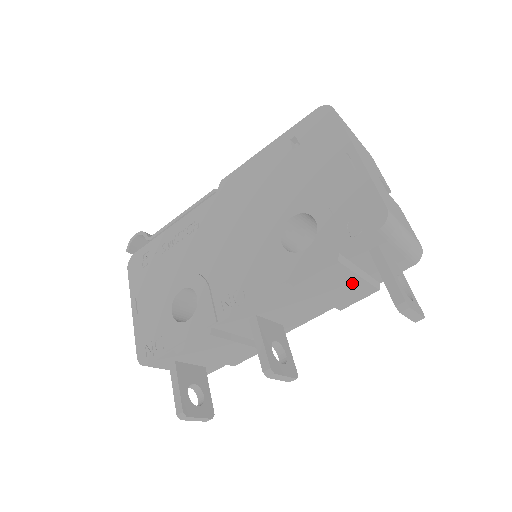
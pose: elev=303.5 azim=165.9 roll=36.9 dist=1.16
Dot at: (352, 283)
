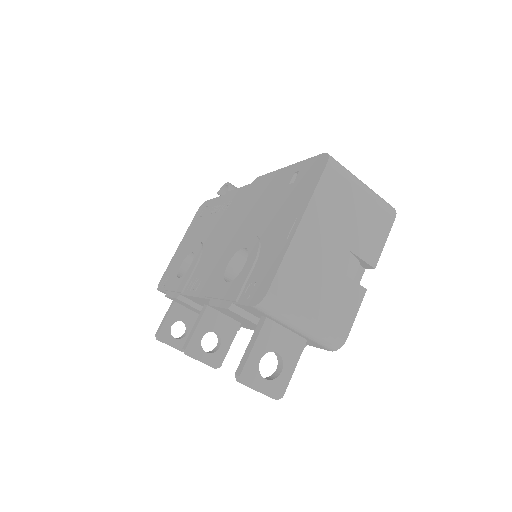
Dot at: occluded
